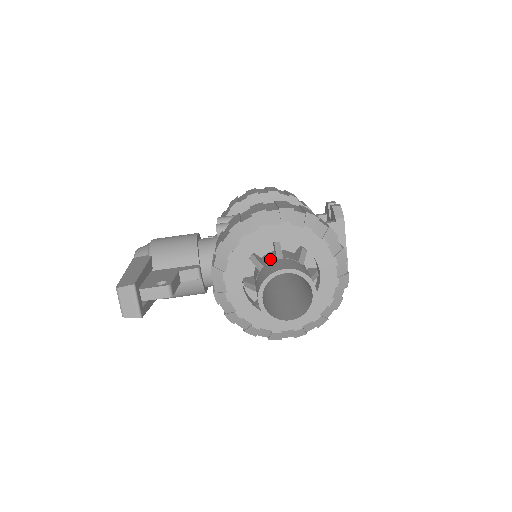
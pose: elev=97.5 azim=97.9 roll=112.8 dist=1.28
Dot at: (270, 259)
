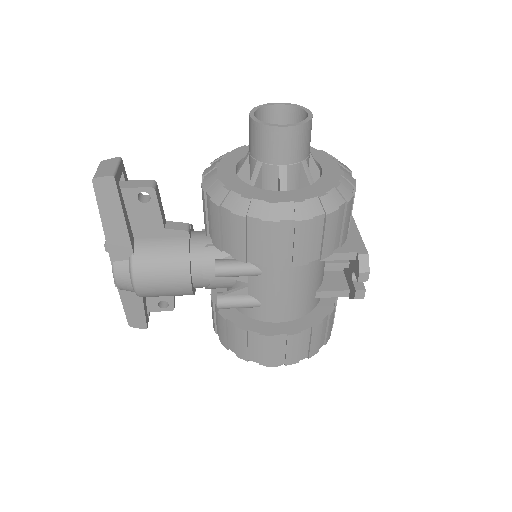
Dot at: occluded
